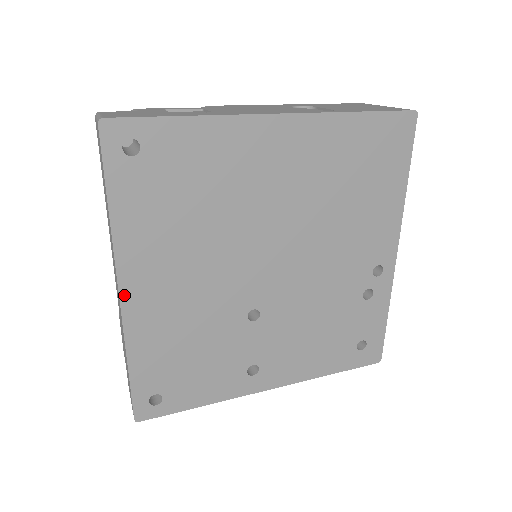
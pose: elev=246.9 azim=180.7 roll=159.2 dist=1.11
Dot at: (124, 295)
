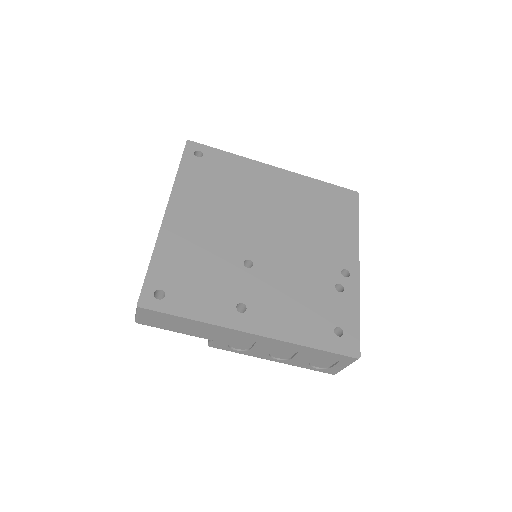
Dot at: (168, 214)
